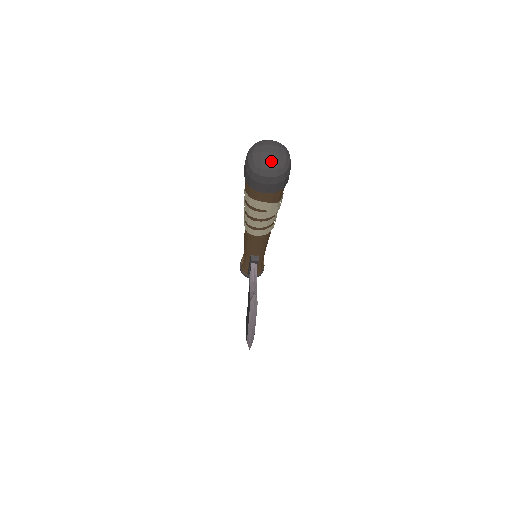
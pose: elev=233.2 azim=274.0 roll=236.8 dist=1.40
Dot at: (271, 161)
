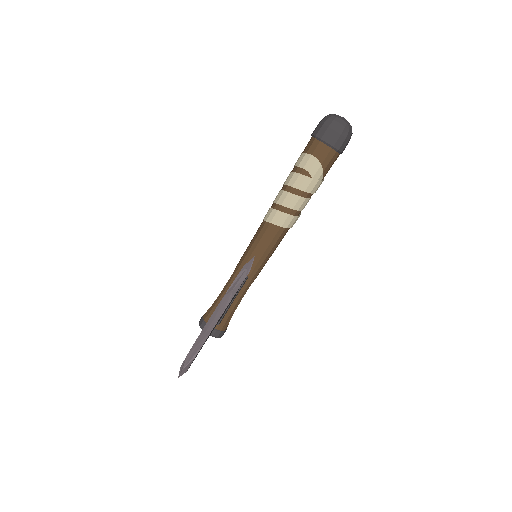
Dot at: (344, 118)
